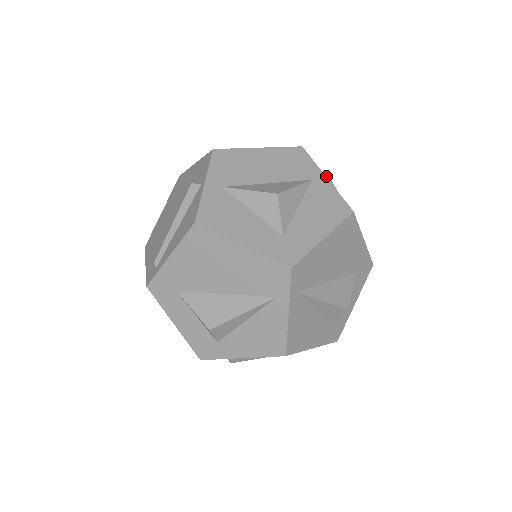
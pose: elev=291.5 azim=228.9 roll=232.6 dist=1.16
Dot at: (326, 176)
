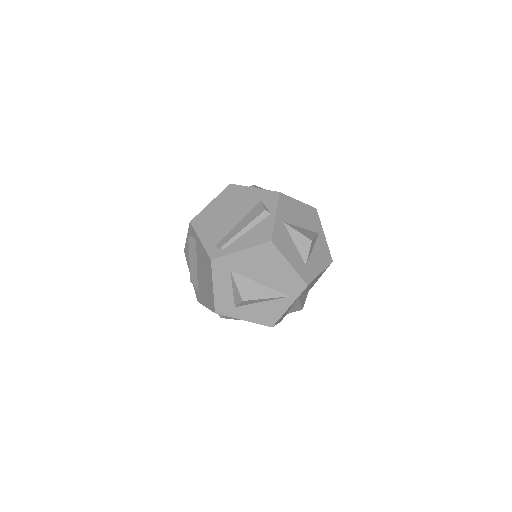
Dot at: occluded
